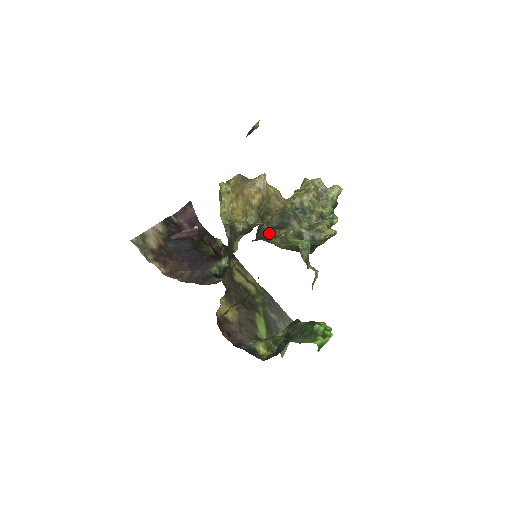
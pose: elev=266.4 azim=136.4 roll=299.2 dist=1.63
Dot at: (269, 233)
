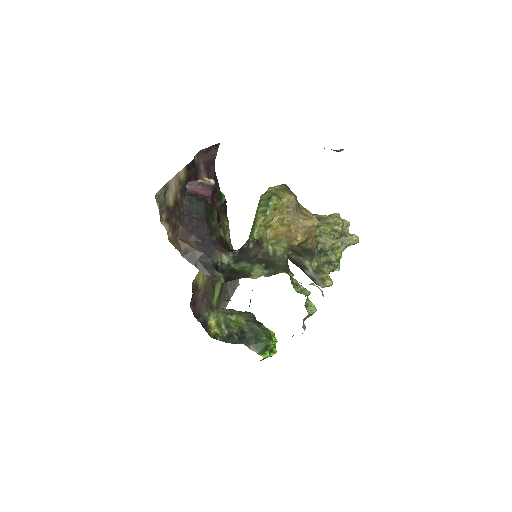
Dot at: occluded
